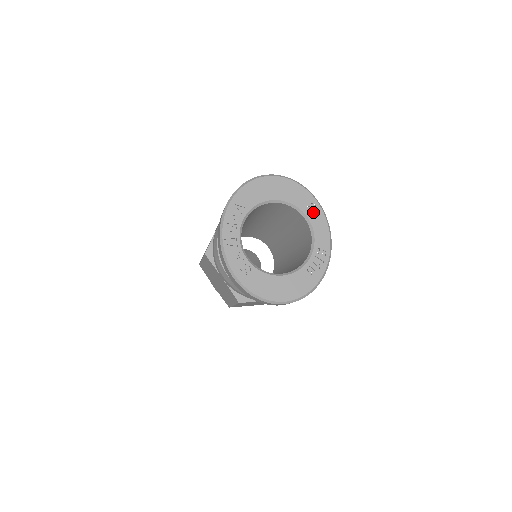
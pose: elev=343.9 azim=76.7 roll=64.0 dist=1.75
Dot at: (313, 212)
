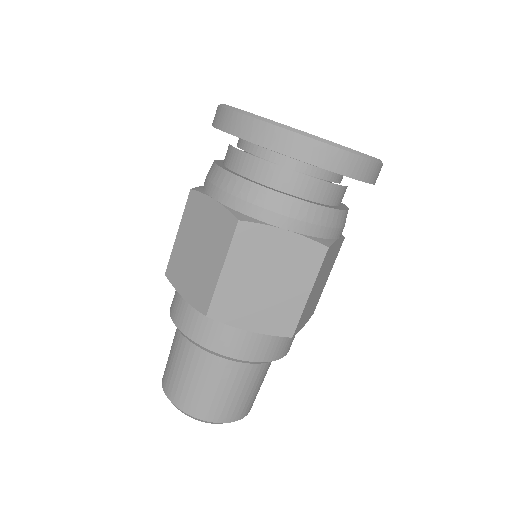
Dot at: occluded
